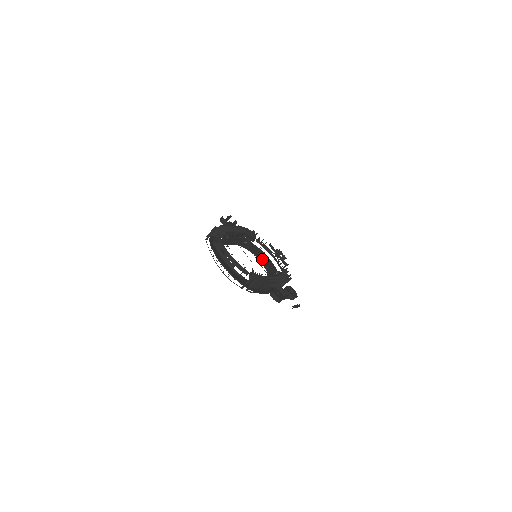
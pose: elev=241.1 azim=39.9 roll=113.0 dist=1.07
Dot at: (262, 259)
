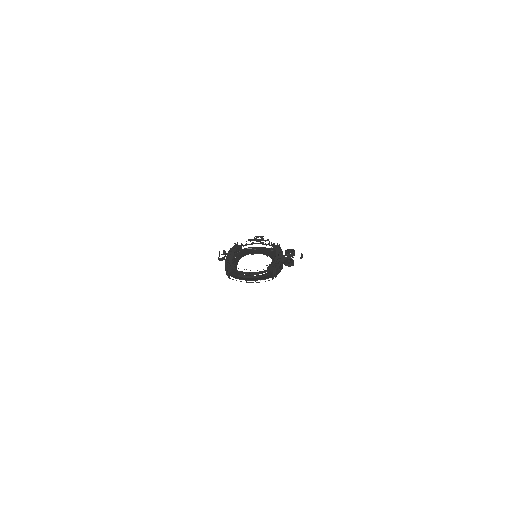
Dot at: (255, 252)
